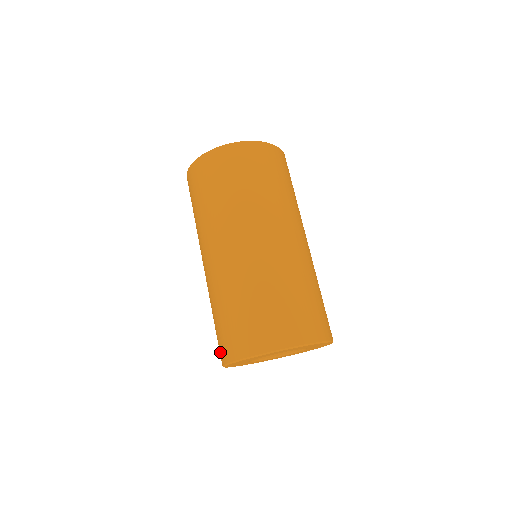
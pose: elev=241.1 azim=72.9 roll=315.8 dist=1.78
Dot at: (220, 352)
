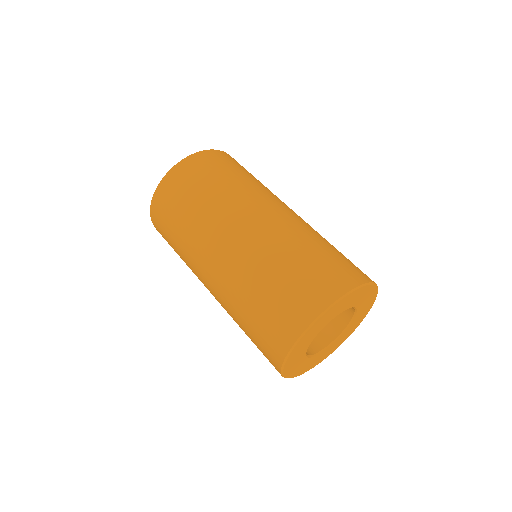
Dot at: occluded
